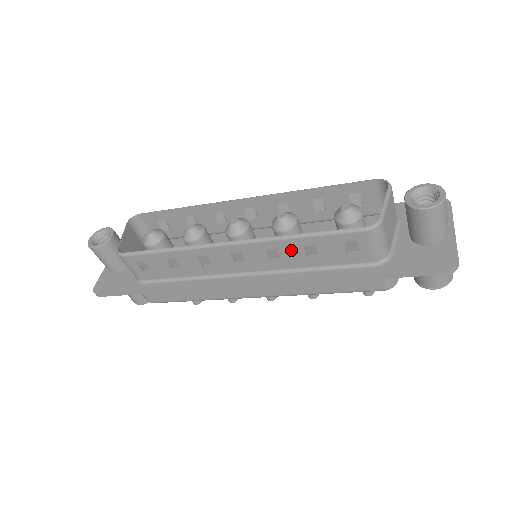
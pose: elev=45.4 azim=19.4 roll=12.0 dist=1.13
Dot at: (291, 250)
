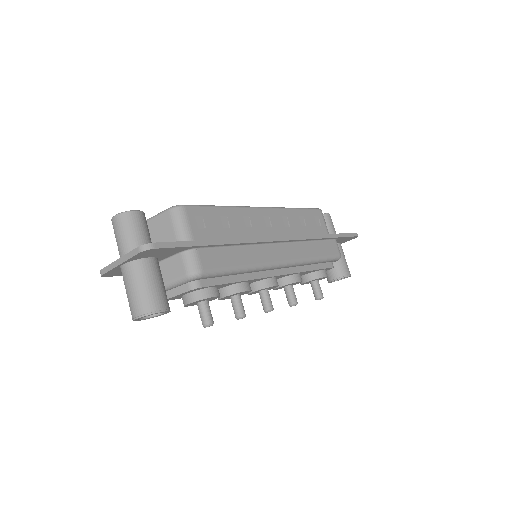
Dot at: (294, 219)
